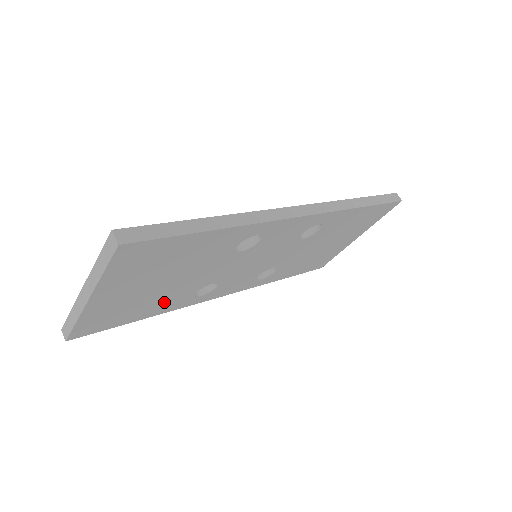
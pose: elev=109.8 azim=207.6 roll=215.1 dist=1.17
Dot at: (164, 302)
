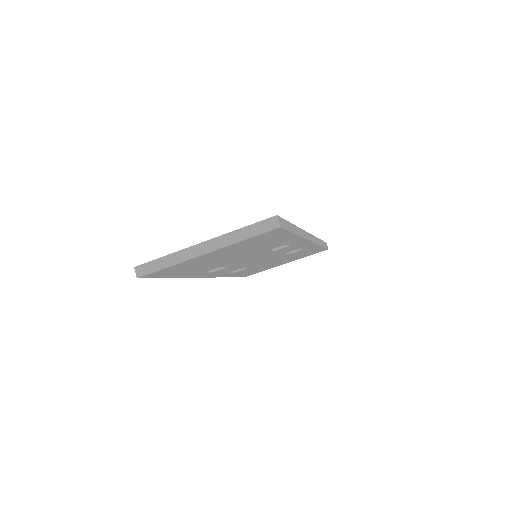
Dot at: (199, 270)
